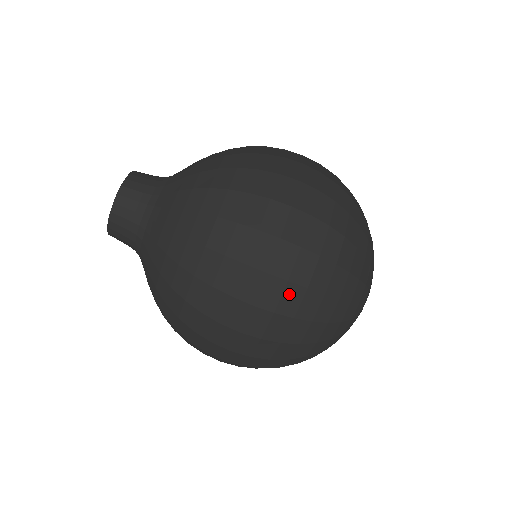
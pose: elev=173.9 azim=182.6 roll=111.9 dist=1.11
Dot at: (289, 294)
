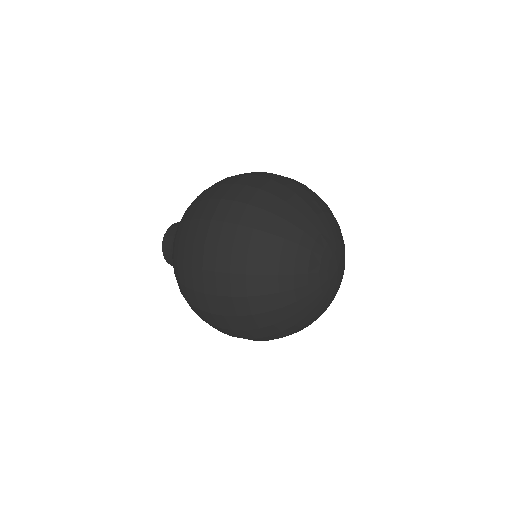
Dot at: (240, 333)
